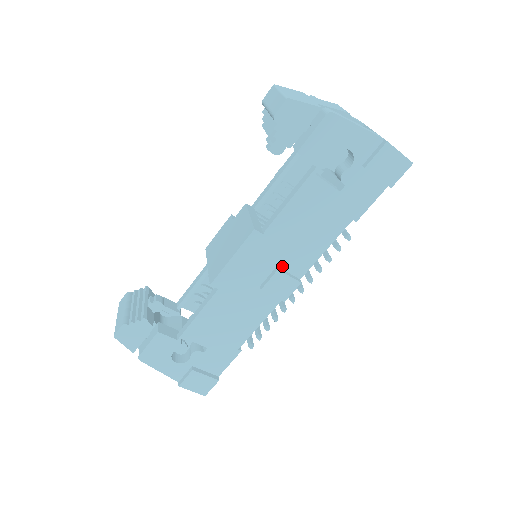
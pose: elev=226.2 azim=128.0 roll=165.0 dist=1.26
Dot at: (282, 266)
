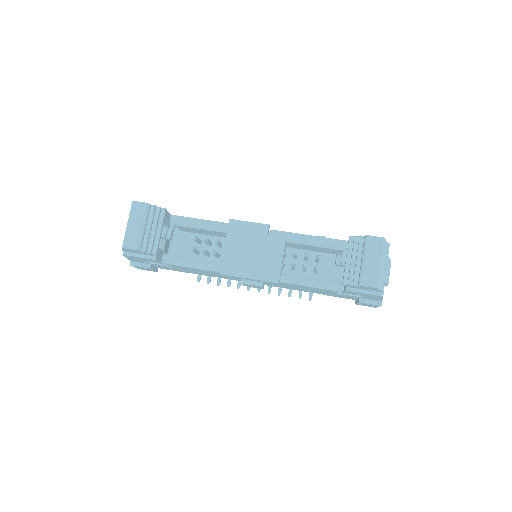
Dot at: (266, 283)
